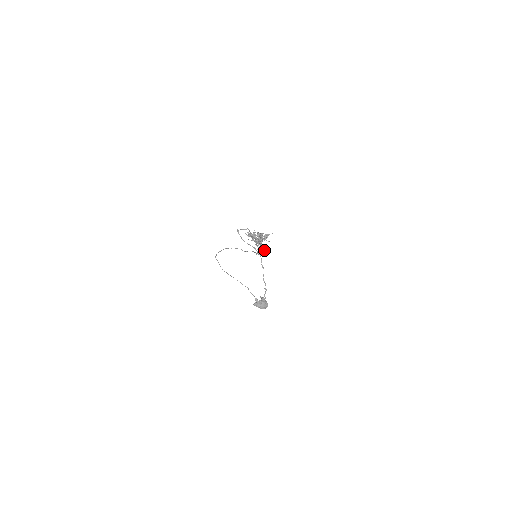
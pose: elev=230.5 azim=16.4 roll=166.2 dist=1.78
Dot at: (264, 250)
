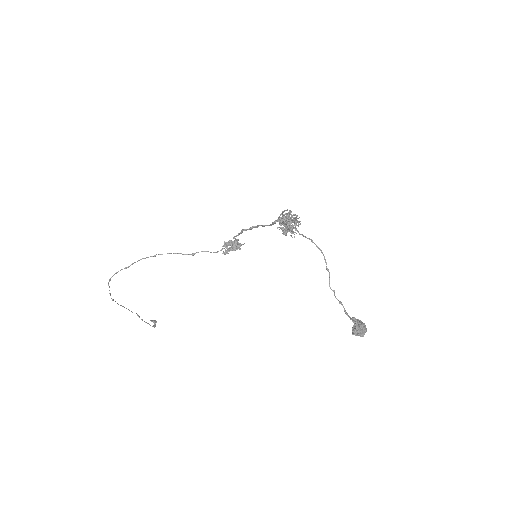
Dot at: (239, 244)
